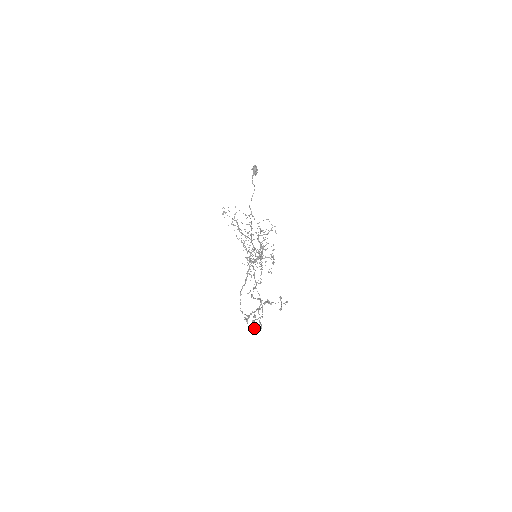
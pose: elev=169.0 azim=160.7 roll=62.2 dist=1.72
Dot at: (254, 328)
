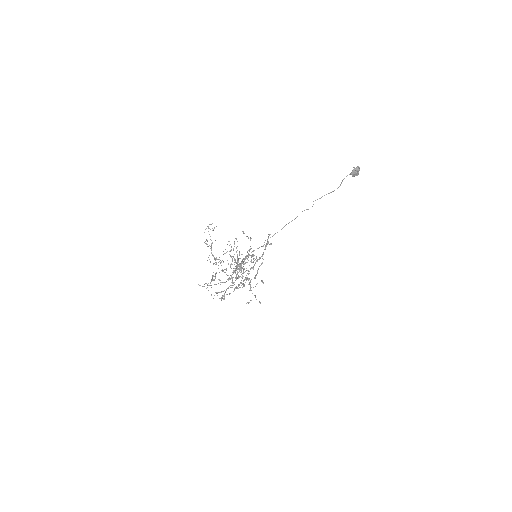
Dot at: (244, 284)
